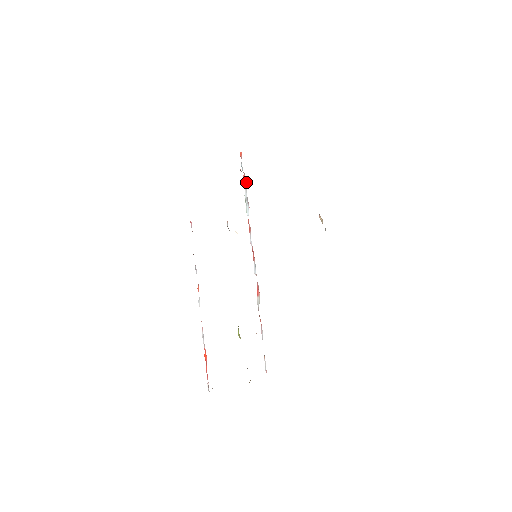
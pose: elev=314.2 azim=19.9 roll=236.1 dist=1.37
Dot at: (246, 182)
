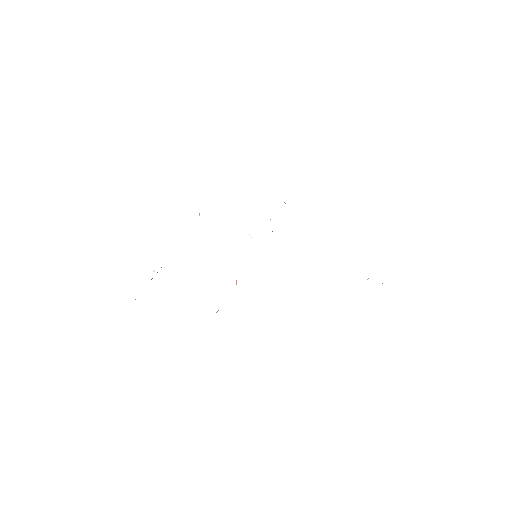
Dot at: occluded
